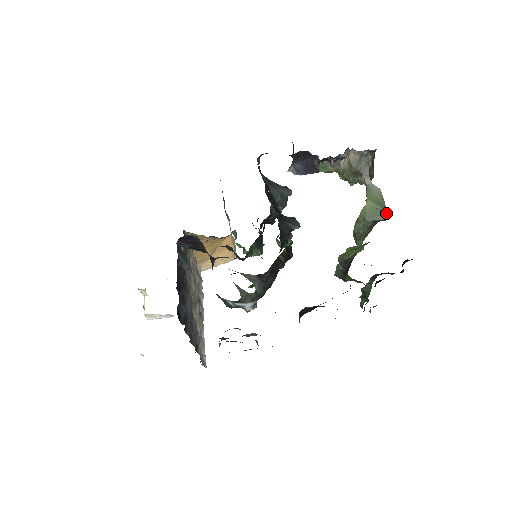
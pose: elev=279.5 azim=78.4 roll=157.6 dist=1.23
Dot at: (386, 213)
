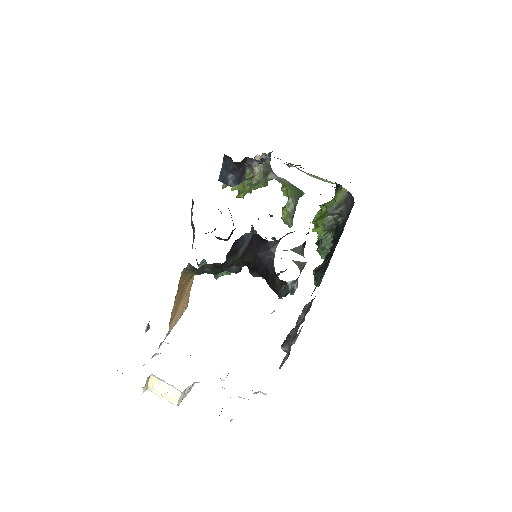
Dot at: (301, 191)
